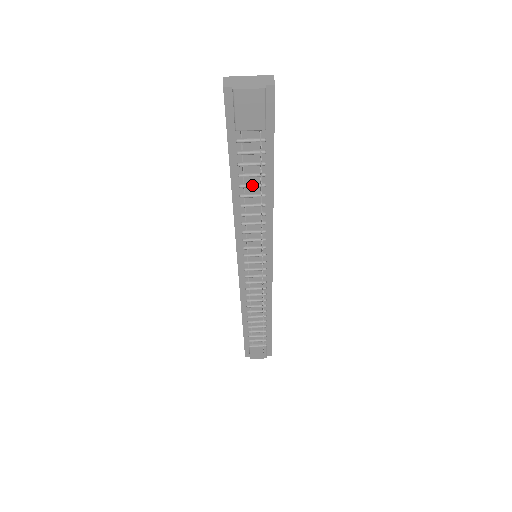
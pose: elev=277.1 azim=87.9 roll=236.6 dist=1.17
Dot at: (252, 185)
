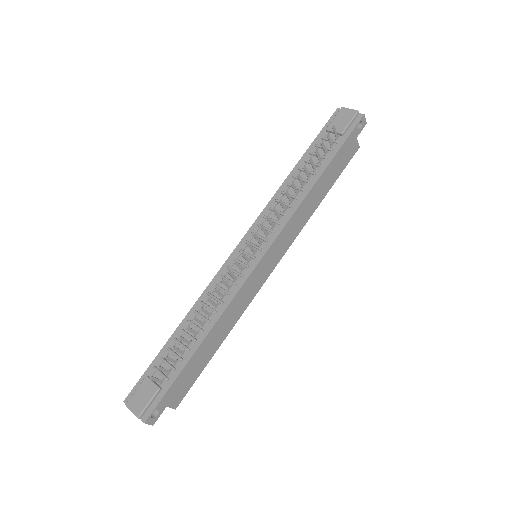
Dot at: occluded
